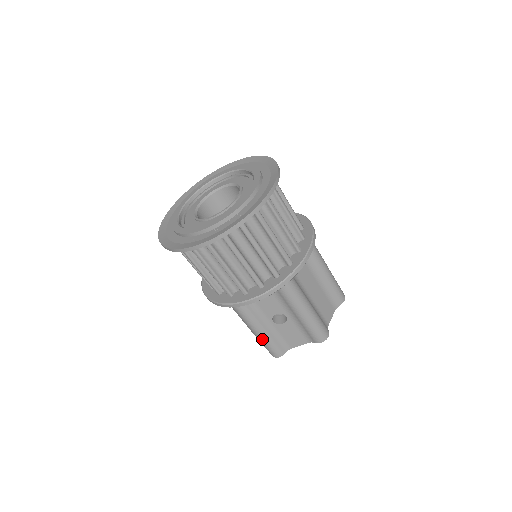
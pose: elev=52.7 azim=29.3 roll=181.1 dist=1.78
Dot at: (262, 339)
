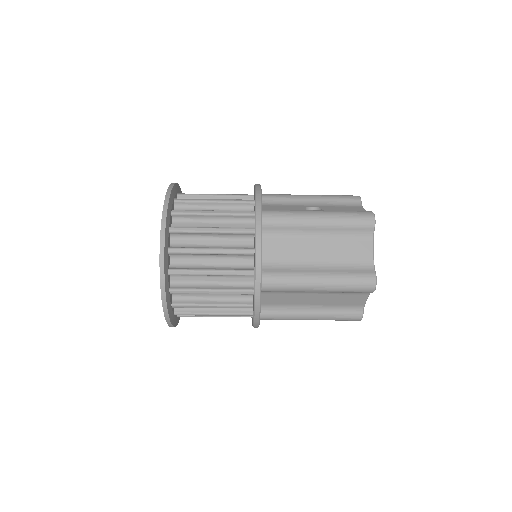
Dot at: occluded
